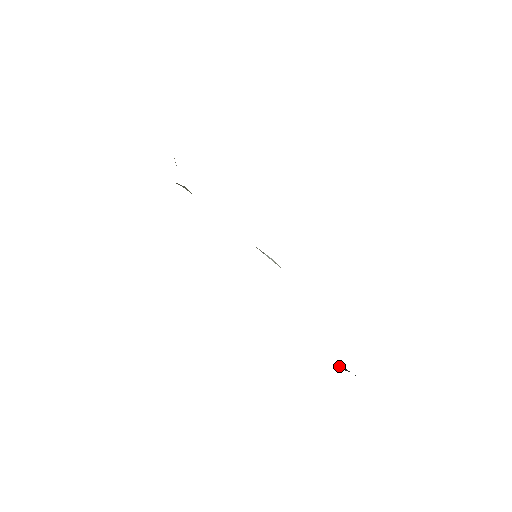
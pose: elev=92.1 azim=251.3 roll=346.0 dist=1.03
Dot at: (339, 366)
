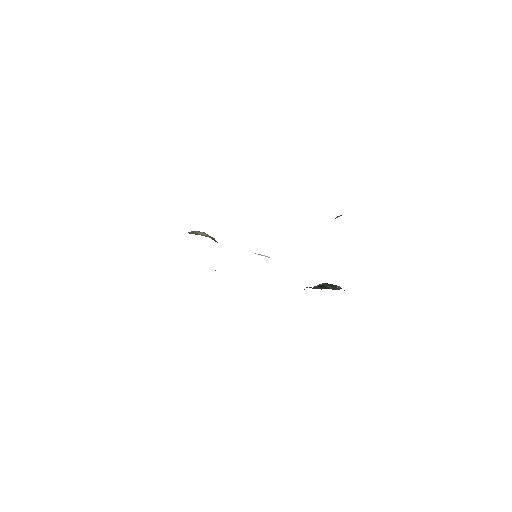
Dot at: (321, 284)
